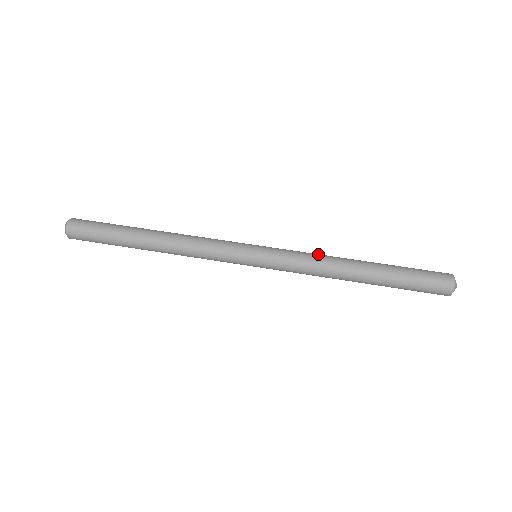
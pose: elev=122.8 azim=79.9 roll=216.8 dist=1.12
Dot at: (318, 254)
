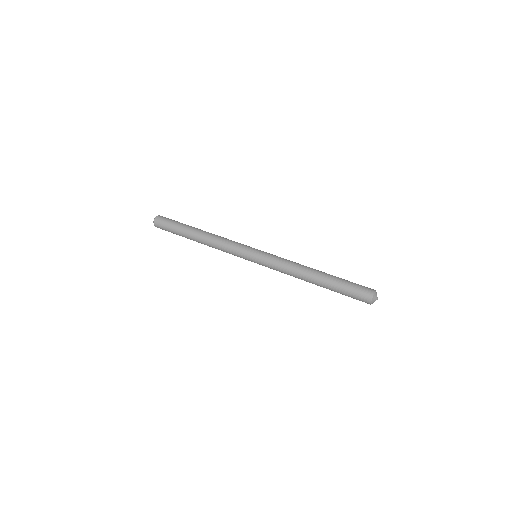
Dot at: occluded
